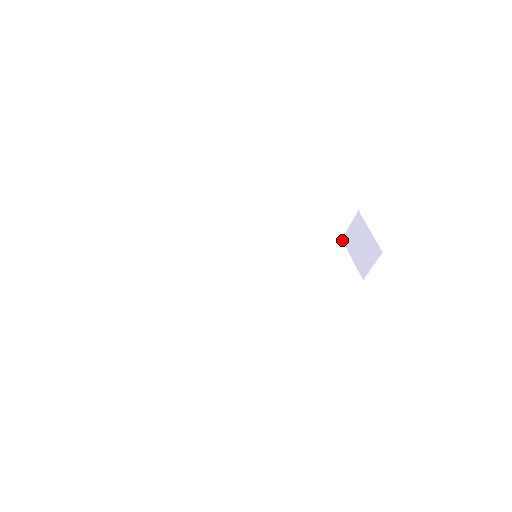
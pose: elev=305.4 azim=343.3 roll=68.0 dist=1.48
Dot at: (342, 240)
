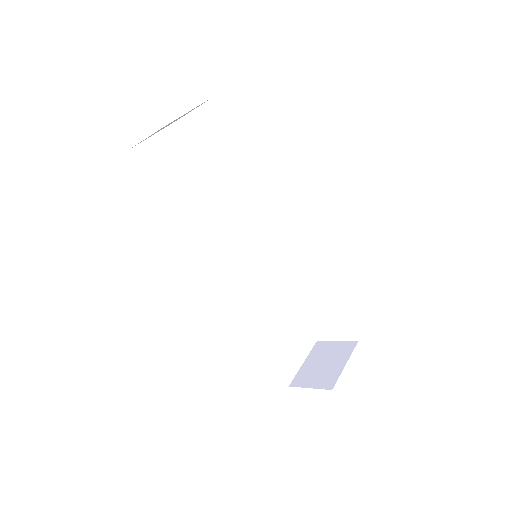
Dot at: (316, 342)
